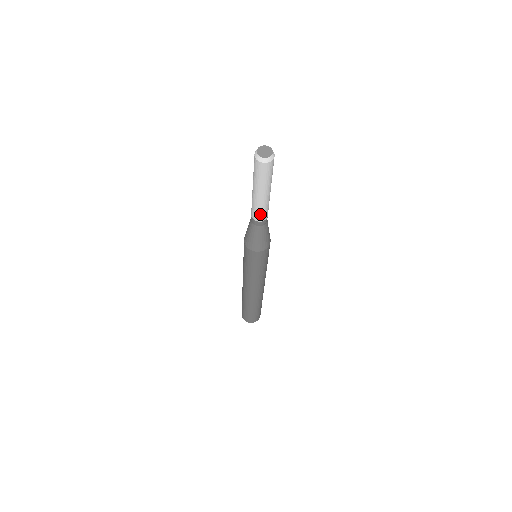
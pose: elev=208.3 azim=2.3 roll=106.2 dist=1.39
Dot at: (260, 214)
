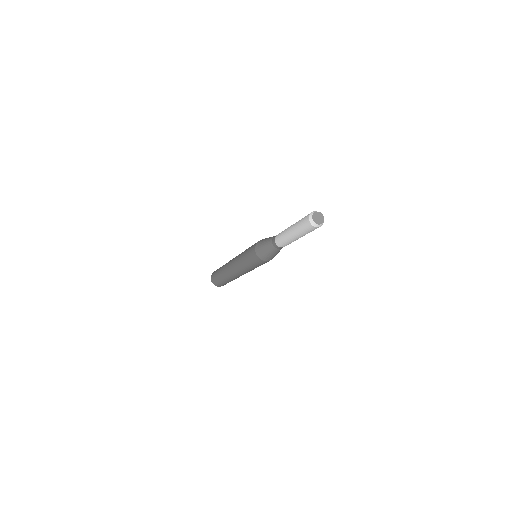
Dot at: (285, 244)
